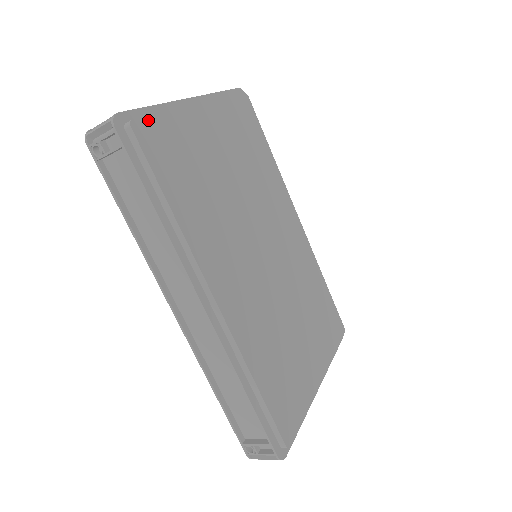
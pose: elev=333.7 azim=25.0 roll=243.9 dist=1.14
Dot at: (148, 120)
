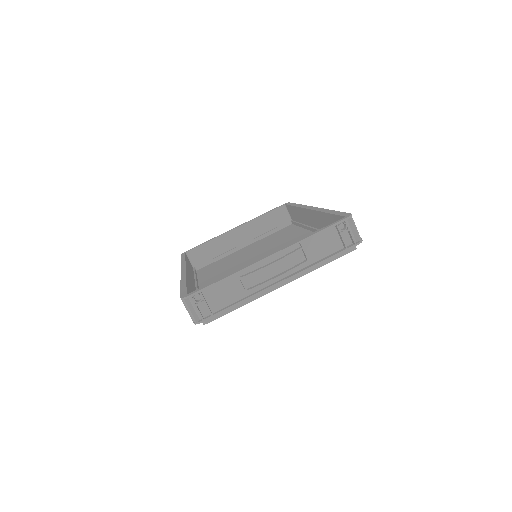
Dot at: (221, 316)
